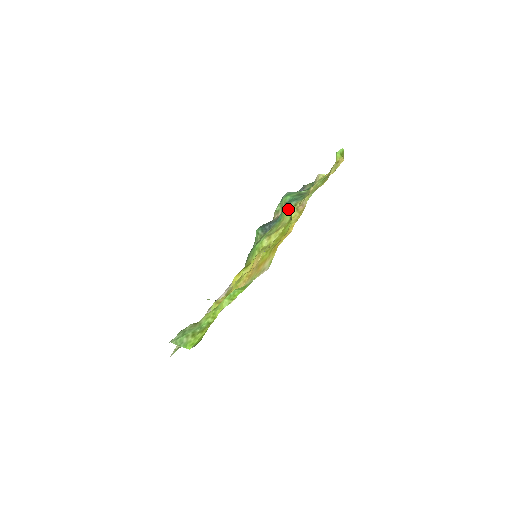
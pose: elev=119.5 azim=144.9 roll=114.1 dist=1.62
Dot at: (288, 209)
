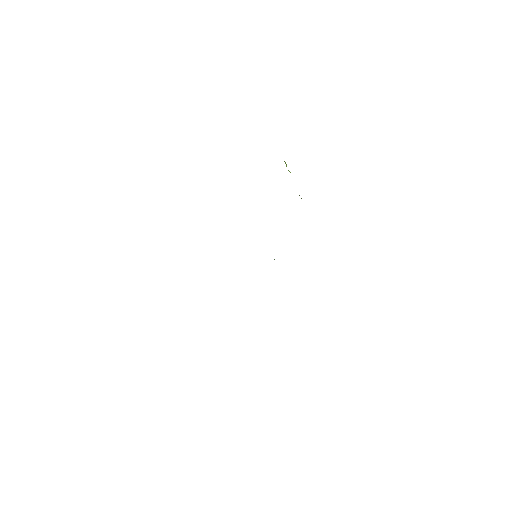
Dot at: occluded
